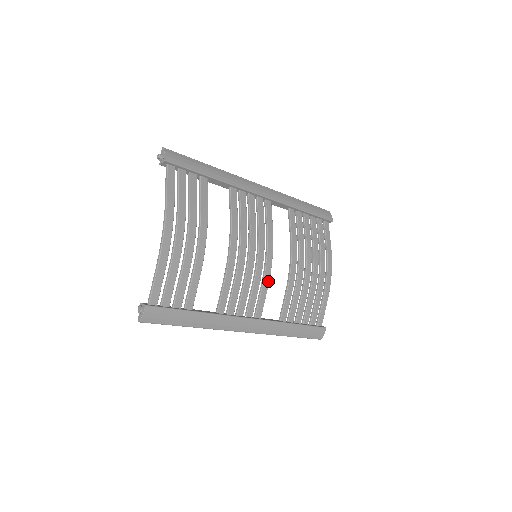
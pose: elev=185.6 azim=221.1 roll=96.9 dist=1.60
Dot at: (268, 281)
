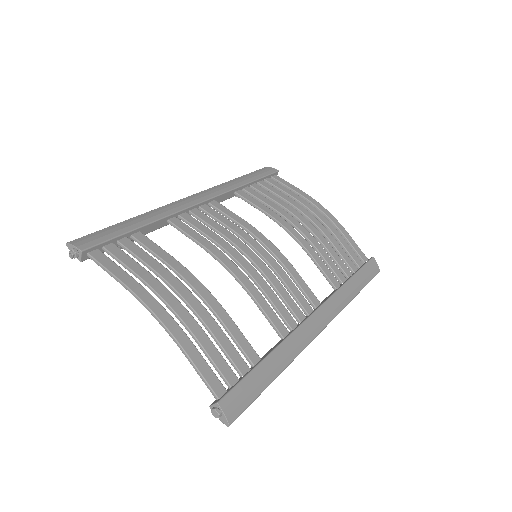
Dot at: (290, 265)
